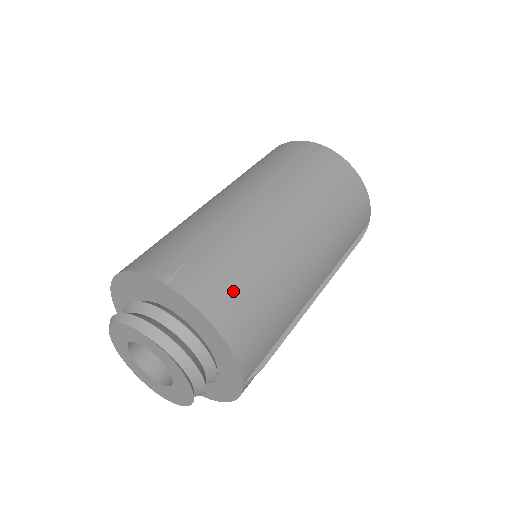
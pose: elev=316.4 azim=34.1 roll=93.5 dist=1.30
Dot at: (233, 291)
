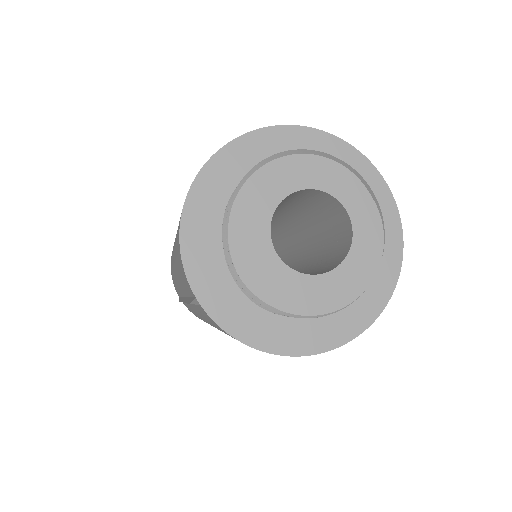
Dot at: occluded
